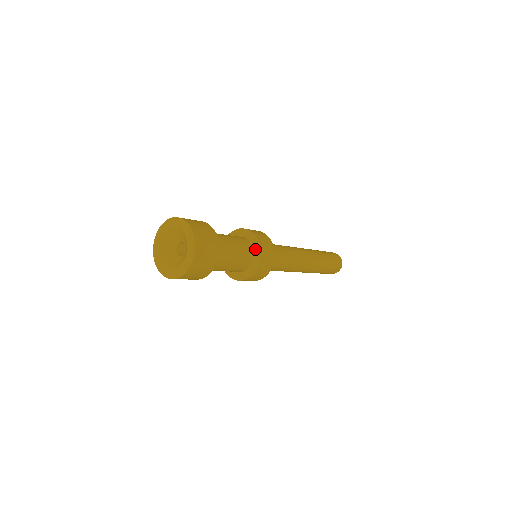
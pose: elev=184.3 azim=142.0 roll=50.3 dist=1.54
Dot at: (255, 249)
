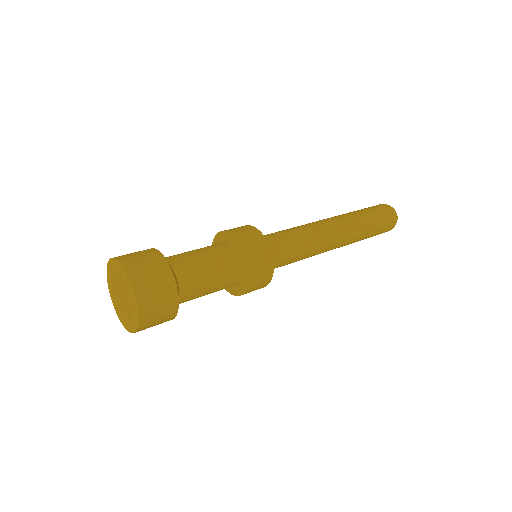
Dot at: (240, 253)
